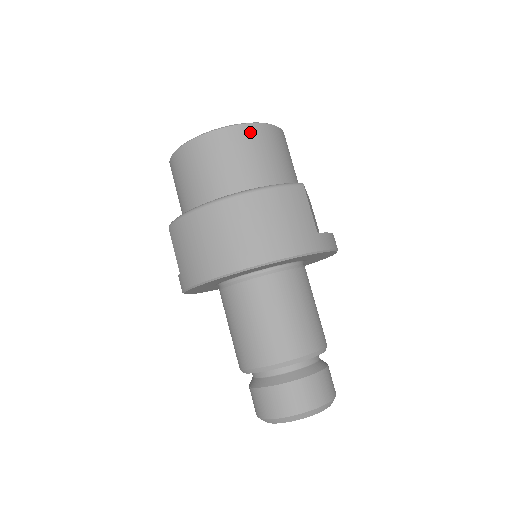
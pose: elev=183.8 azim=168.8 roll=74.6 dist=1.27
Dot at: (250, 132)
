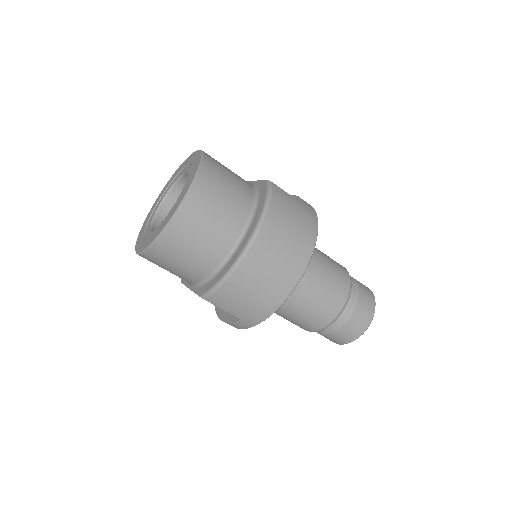
Dot at: (207, 176)
